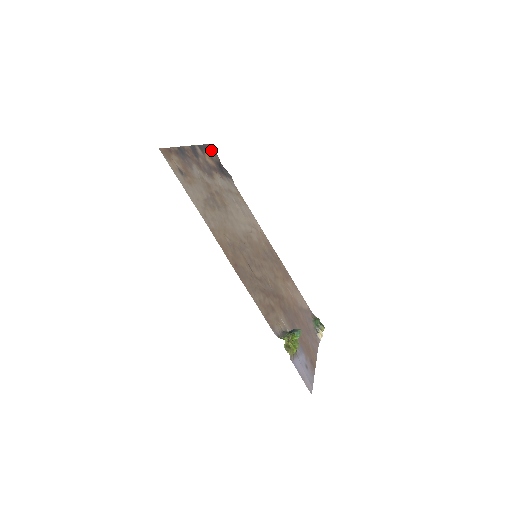
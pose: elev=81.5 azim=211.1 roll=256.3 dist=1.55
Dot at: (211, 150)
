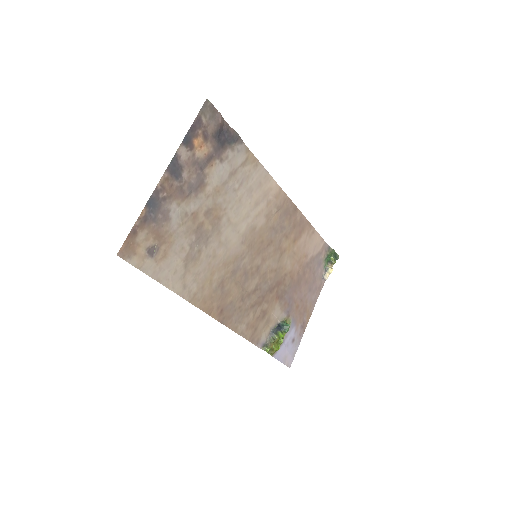
Dot at: (207, 114)
